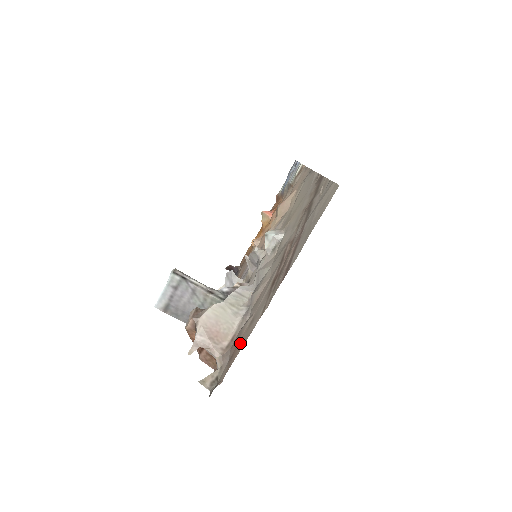
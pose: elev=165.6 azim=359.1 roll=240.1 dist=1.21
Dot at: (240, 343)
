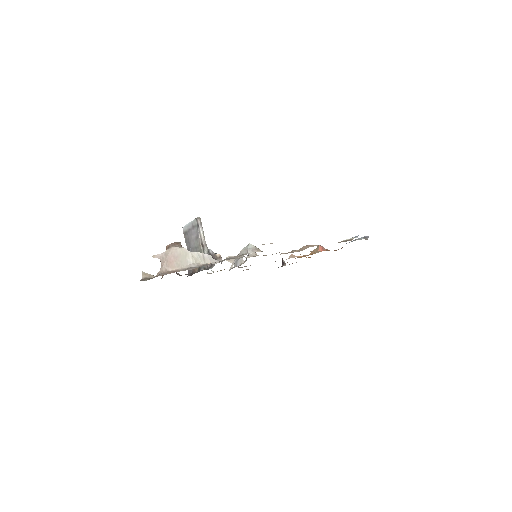
Dot at: occluded
